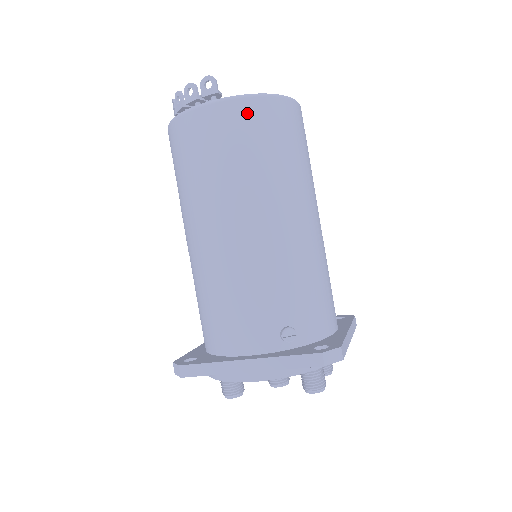
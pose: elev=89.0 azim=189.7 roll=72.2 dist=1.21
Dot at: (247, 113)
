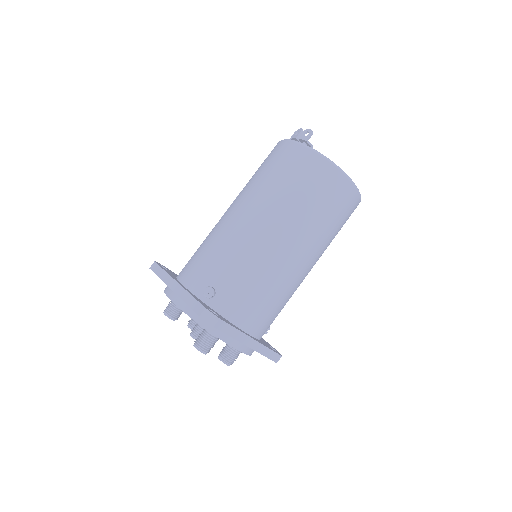
Dot at: (306, 160)
